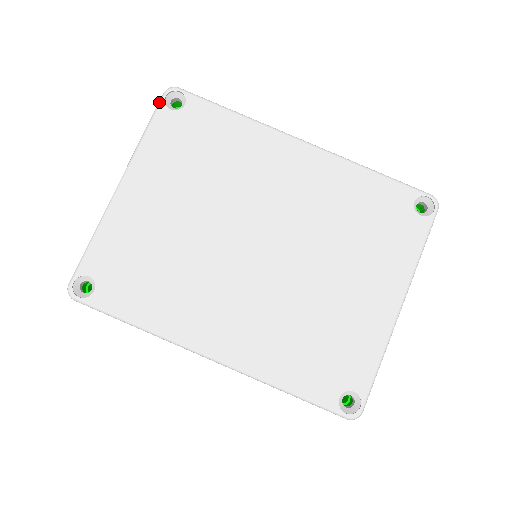
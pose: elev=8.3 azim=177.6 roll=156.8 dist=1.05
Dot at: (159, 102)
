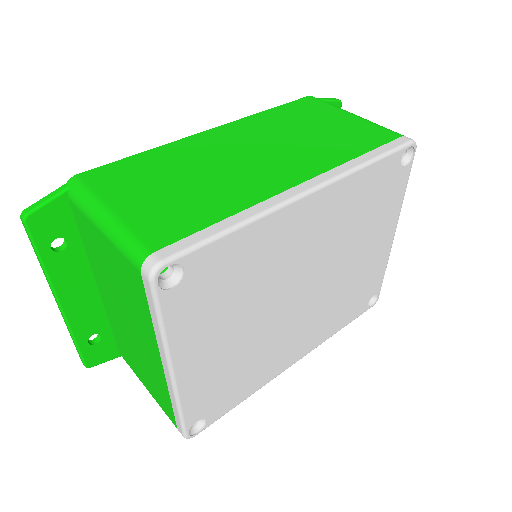
Dot at: (154, 294)
